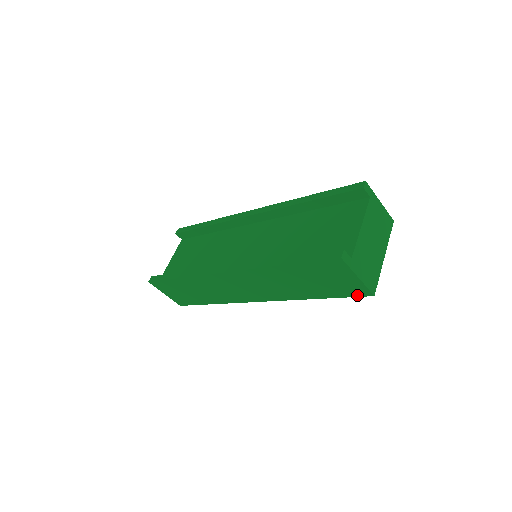
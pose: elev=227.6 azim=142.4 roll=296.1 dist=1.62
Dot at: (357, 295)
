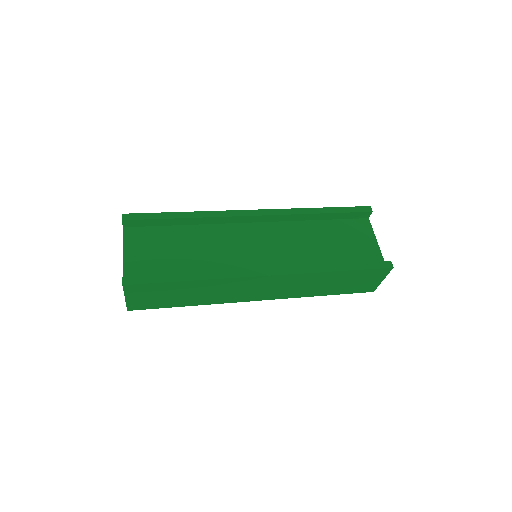
Dot at: (362, 292)
